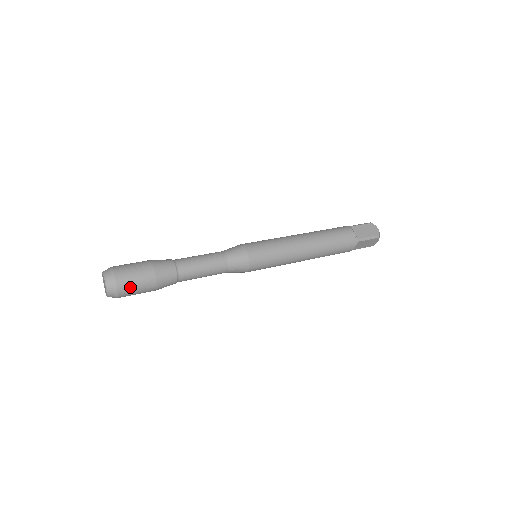
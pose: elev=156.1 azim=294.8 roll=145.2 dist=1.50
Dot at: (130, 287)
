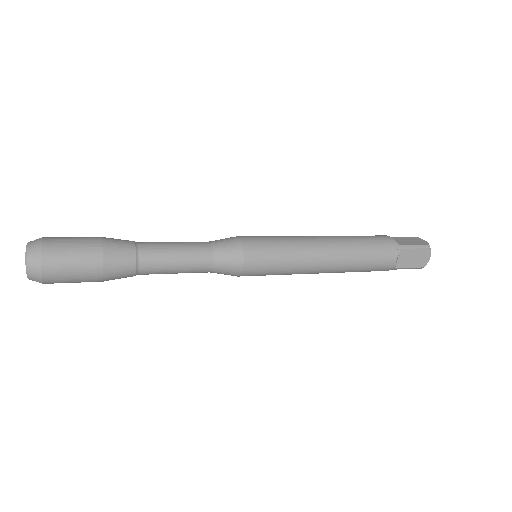
Dot at: (61, 257)
